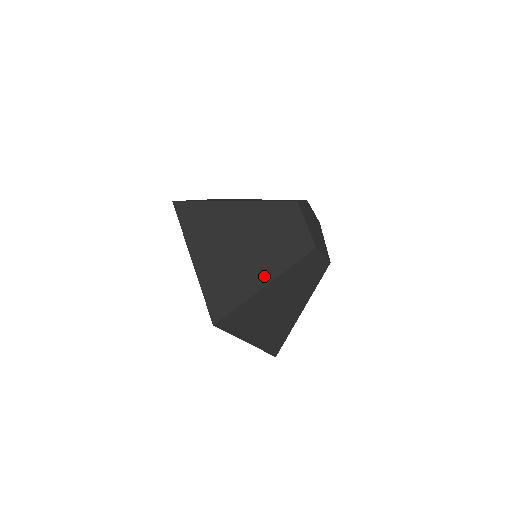
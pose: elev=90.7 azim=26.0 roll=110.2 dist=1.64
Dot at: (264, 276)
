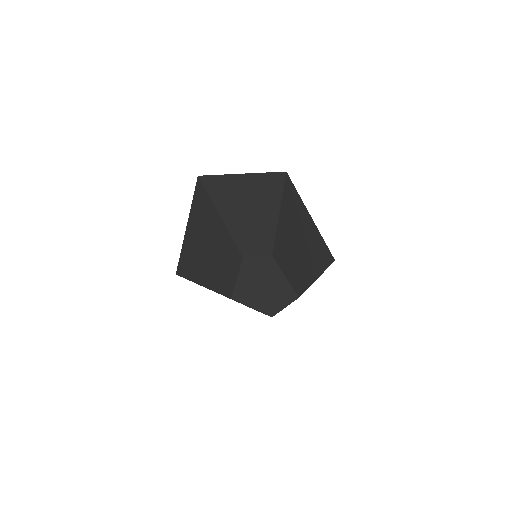
Dot at: occluded
